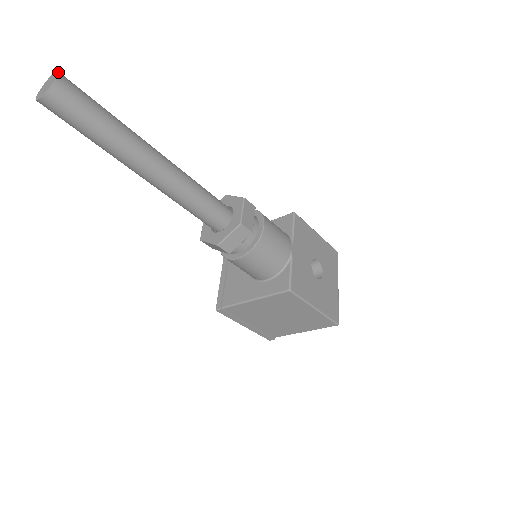
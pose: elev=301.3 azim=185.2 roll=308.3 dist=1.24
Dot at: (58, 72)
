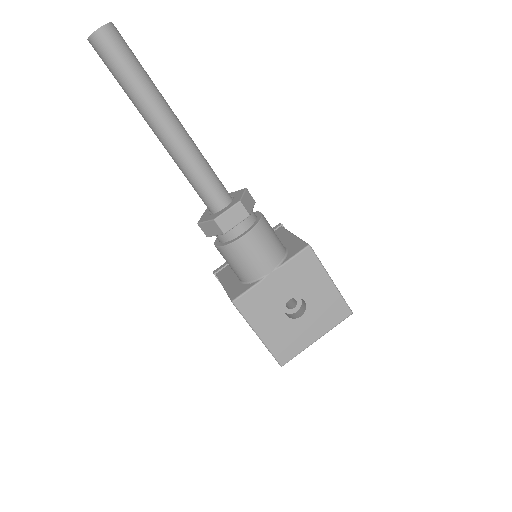
Dot at: (105, 24)
